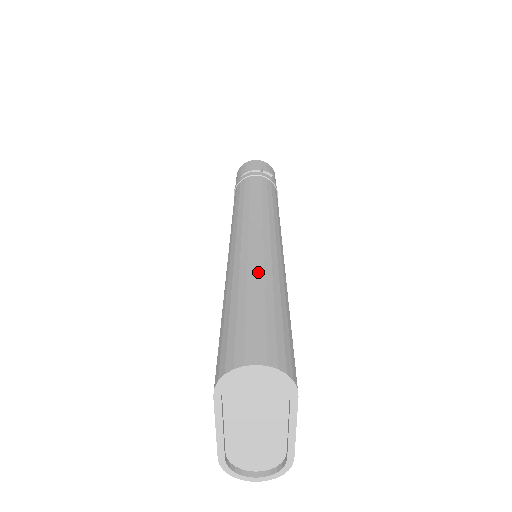
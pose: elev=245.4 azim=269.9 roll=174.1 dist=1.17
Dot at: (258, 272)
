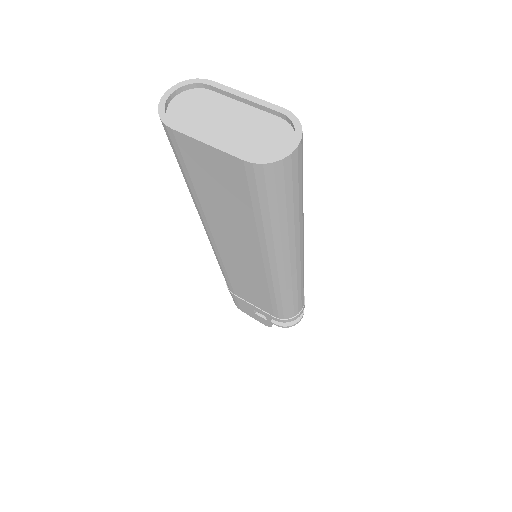
Dot at: occluded
